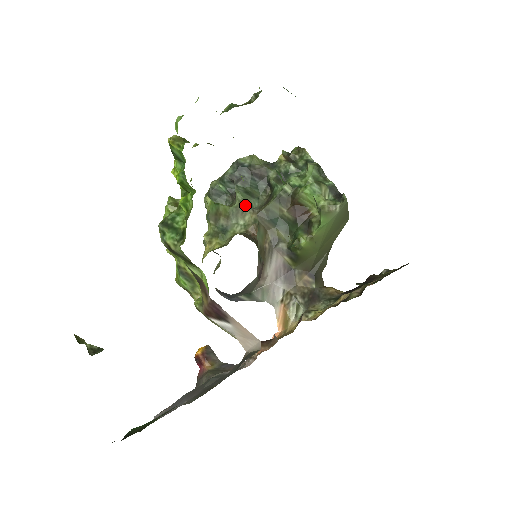
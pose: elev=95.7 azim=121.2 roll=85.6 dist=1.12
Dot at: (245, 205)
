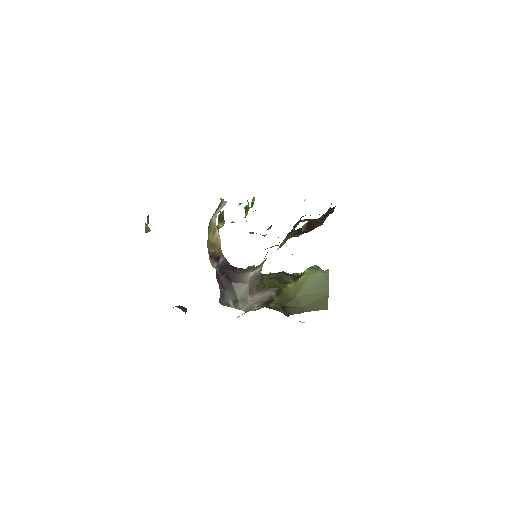
Dot at: (271, 275)
